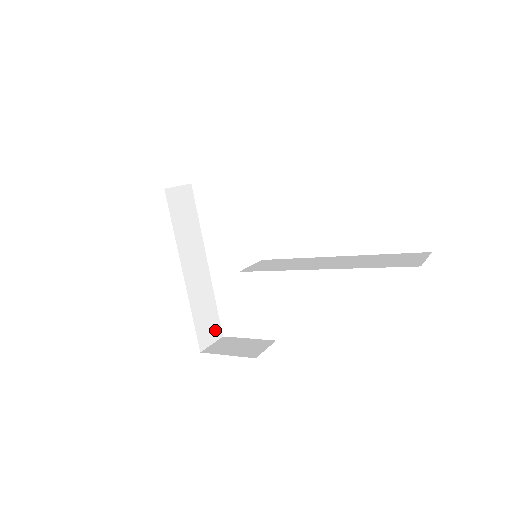
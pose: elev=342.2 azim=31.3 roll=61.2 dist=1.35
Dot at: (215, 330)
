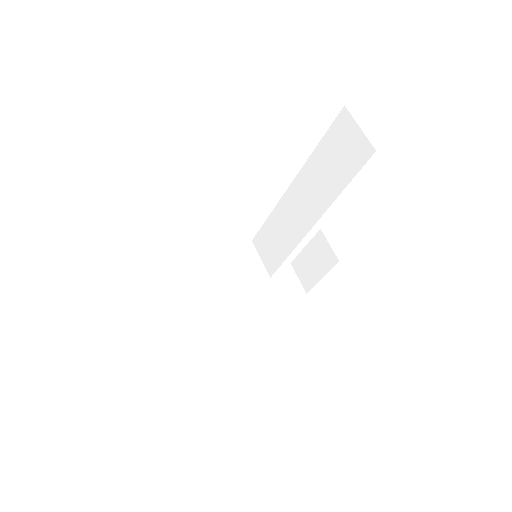
Dot at: (286, 273)
